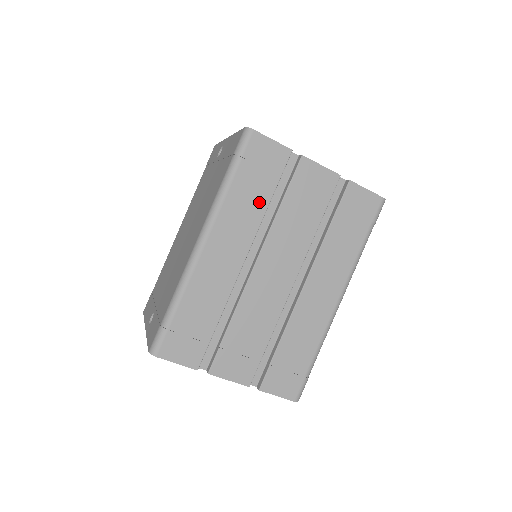
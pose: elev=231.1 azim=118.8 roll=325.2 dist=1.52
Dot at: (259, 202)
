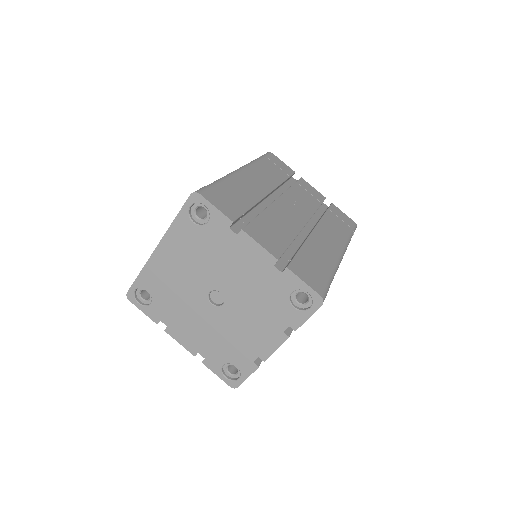
Dot at: (277, 177)
